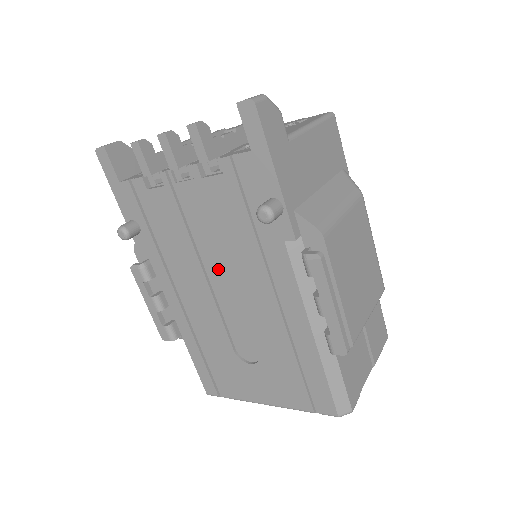
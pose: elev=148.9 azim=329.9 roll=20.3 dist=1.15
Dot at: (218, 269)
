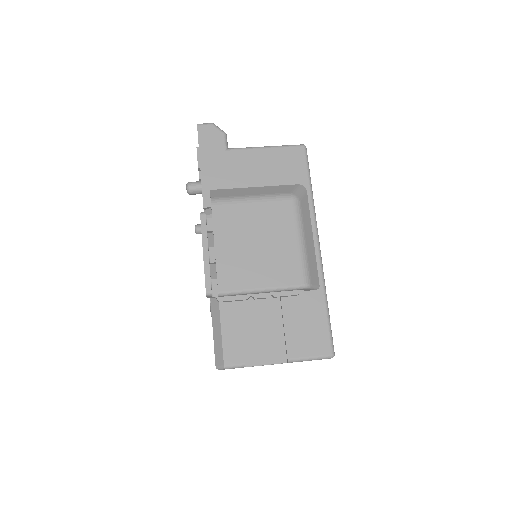
Dot at: occluded
